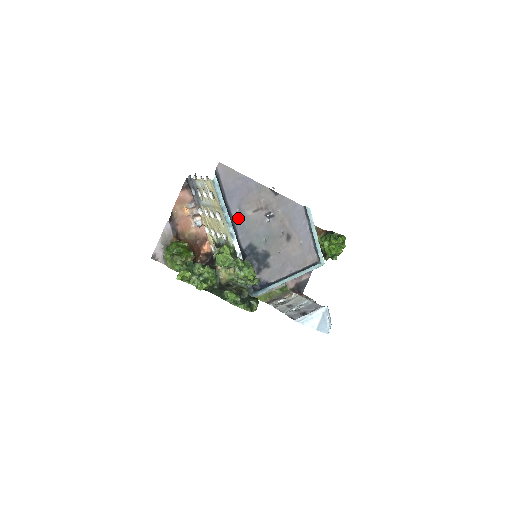
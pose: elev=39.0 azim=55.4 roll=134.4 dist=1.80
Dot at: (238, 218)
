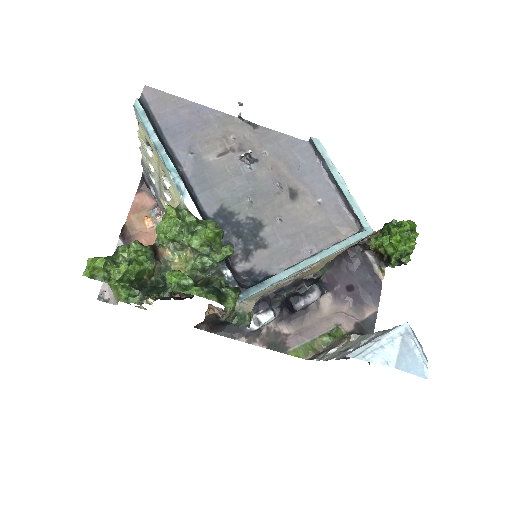
Dot at: (191, 167)
